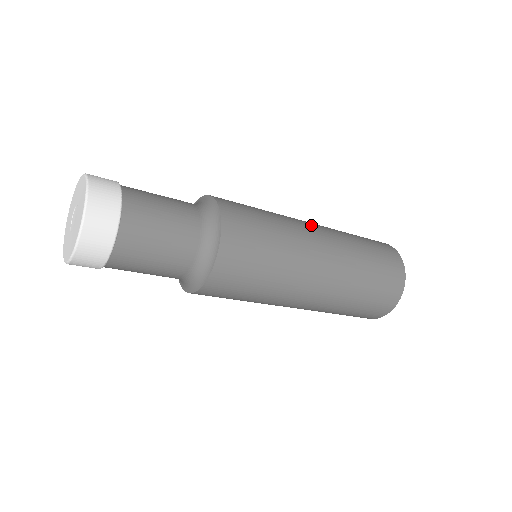
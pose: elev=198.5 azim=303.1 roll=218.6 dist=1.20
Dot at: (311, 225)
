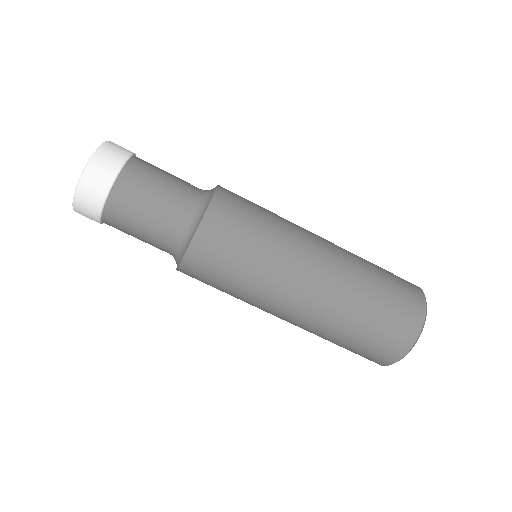
Dot at: occluded
